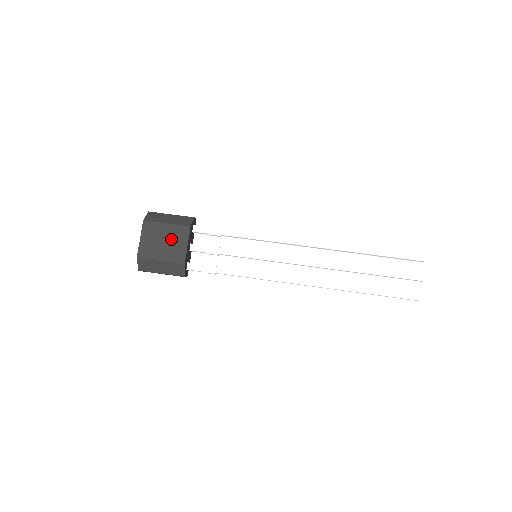
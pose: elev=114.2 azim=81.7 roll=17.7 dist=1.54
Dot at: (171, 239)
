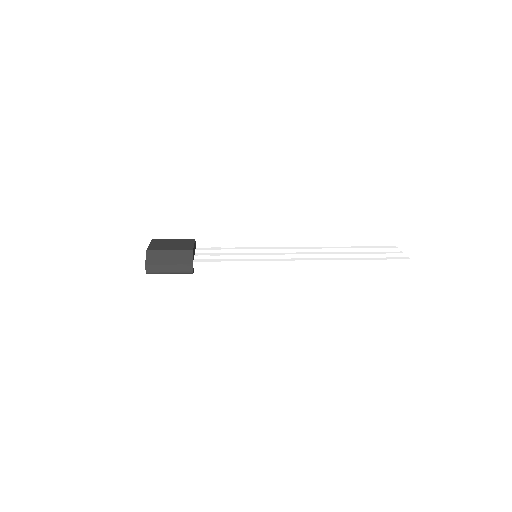
Dot at: (178, 243)
